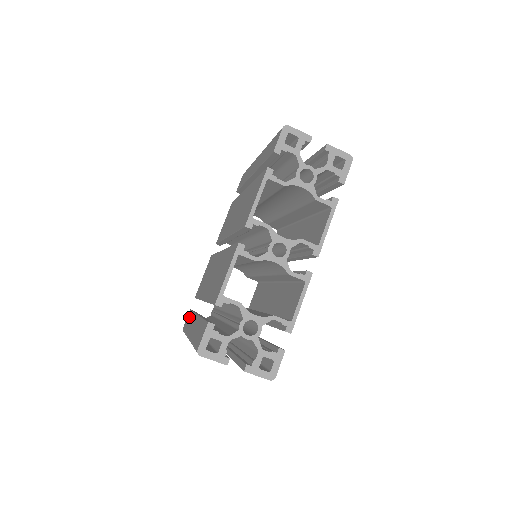
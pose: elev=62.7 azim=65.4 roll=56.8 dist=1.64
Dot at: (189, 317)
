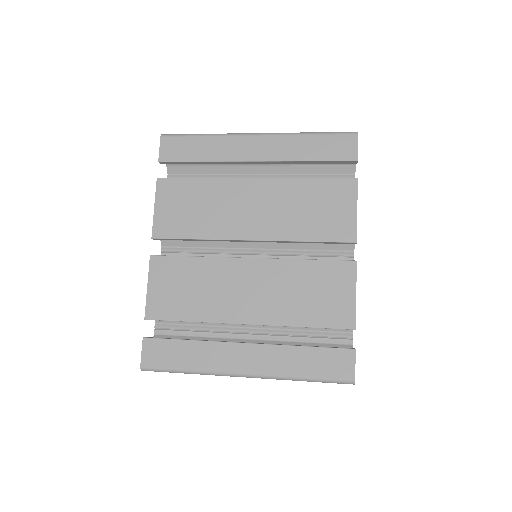
Dot at: (172, 349)
